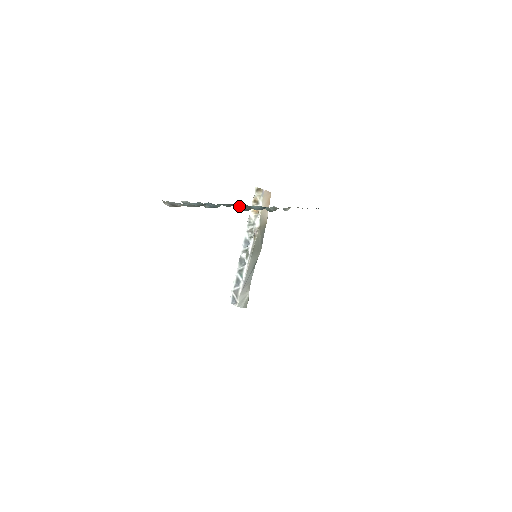
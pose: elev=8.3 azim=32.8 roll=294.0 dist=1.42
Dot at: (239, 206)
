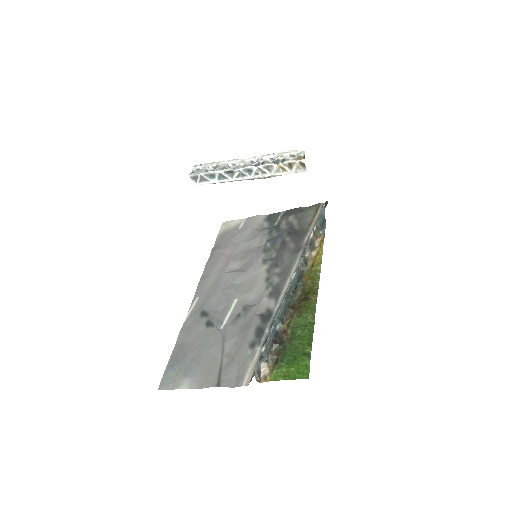
Dot at: (286, 297)
